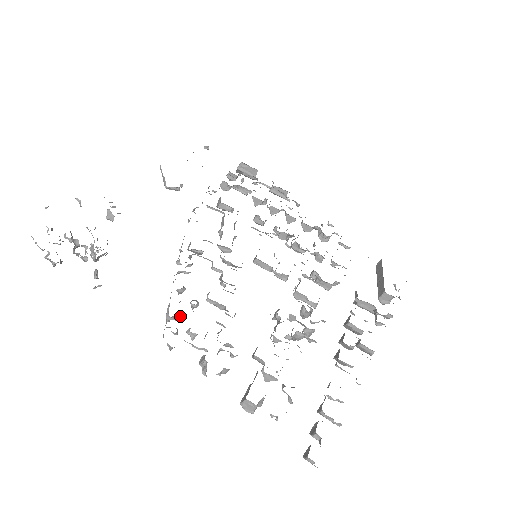
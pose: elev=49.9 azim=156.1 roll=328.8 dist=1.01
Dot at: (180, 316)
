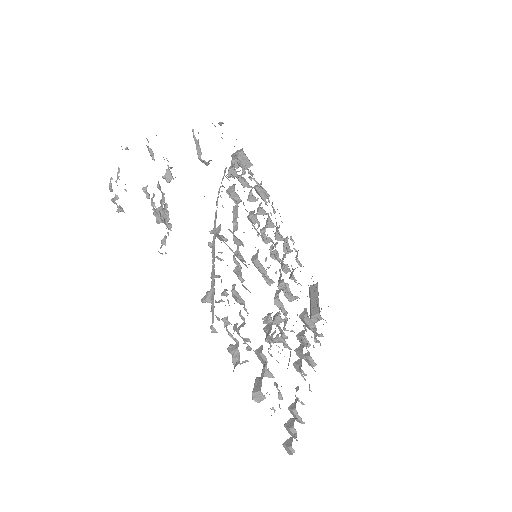
Dot at: occluded
